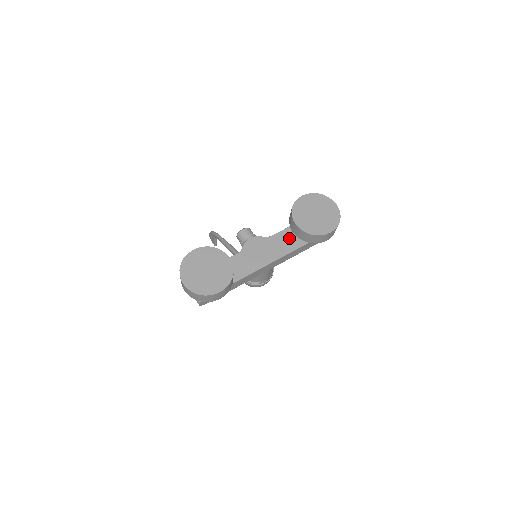
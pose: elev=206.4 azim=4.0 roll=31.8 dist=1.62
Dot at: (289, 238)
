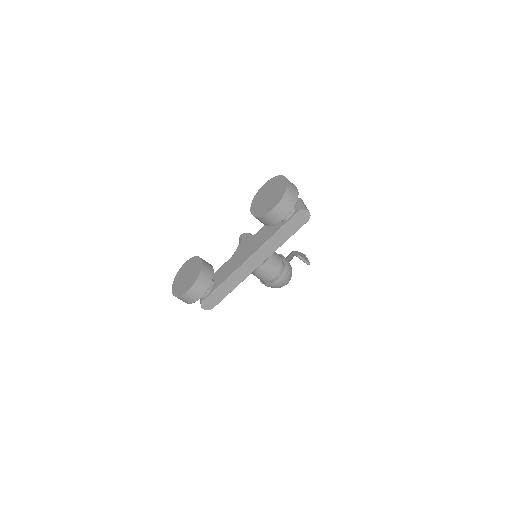
Dot at: (269, 229)
